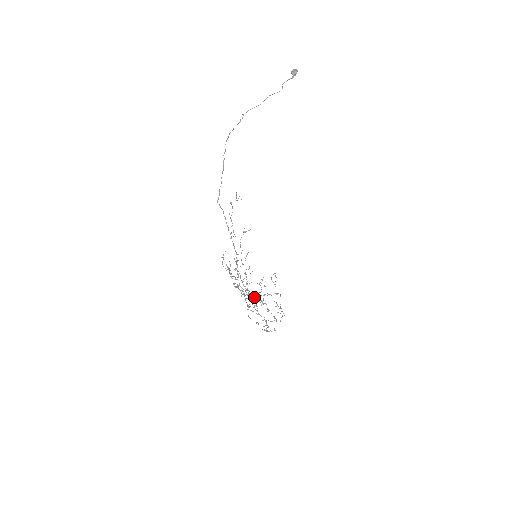
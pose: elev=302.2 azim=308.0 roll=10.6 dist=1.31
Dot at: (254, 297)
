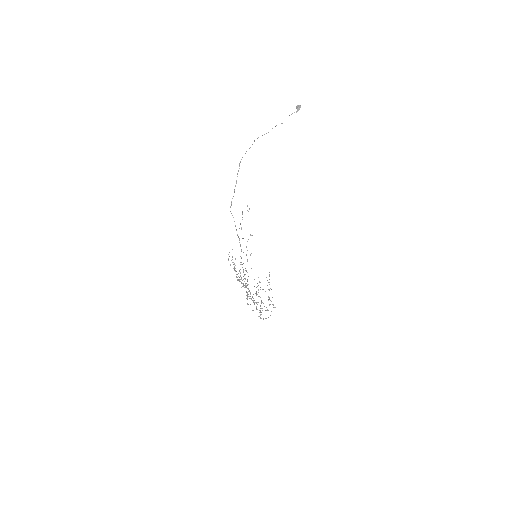
Dot at: occluded
